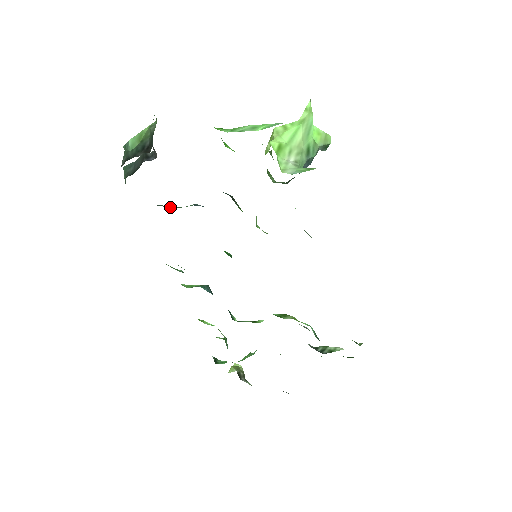
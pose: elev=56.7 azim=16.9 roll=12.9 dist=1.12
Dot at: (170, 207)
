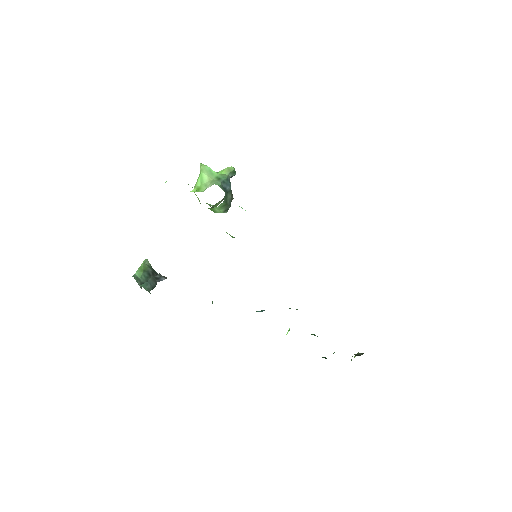
Dot at: occluded
